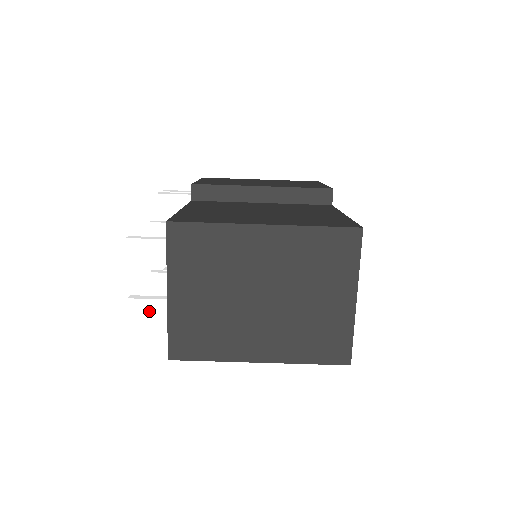
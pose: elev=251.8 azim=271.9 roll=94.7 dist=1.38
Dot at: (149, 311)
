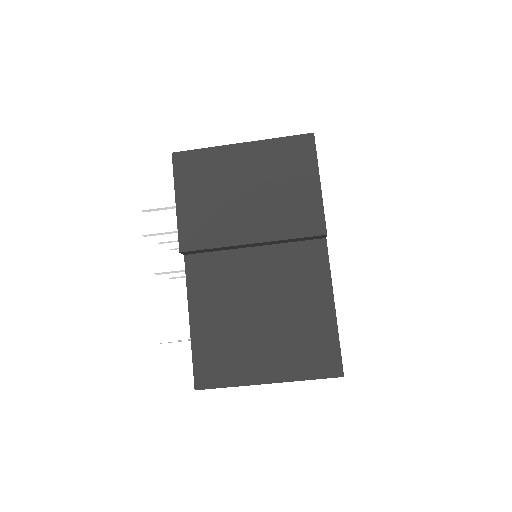
Dot at: occluded
